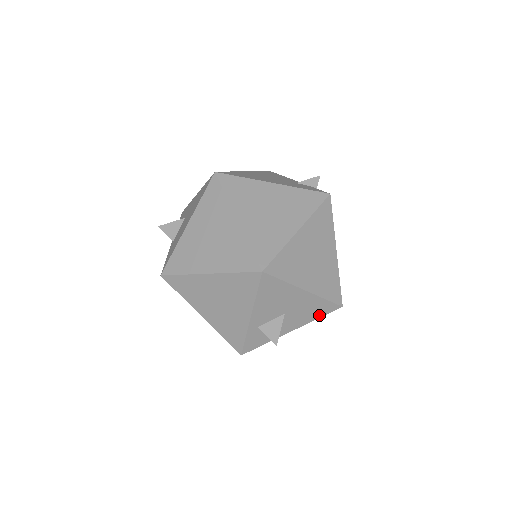
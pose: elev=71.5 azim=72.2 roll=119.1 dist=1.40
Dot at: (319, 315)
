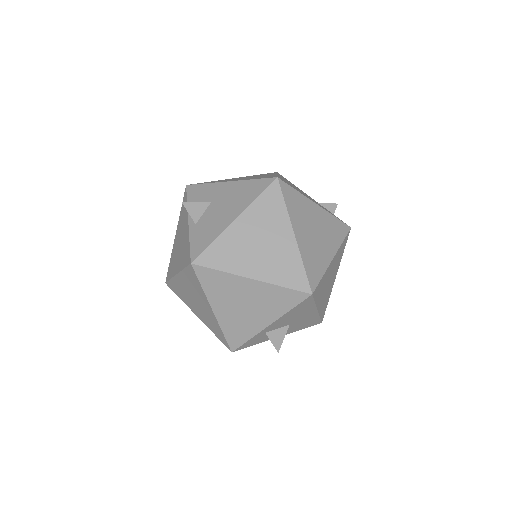
Dot at: (305, 327)
